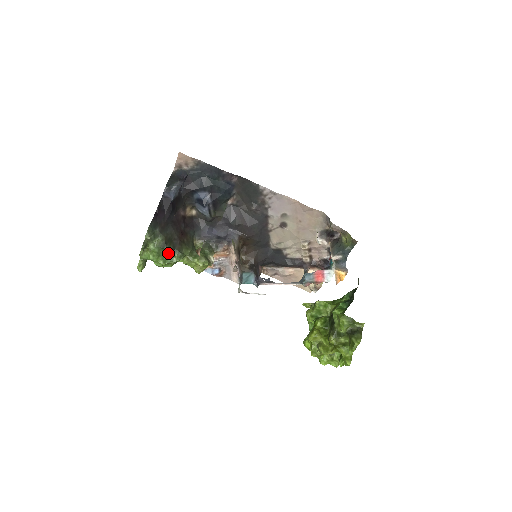
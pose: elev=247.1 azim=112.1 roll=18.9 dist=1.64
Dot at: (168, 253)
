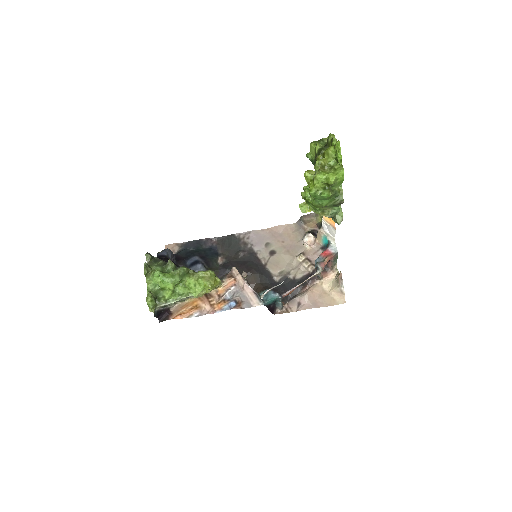
Dot at: (171, 268)
